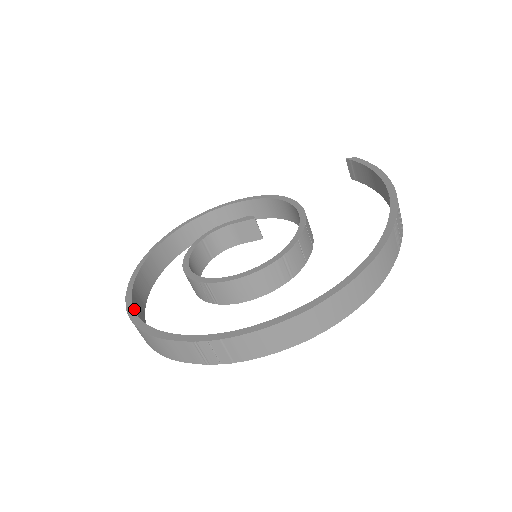
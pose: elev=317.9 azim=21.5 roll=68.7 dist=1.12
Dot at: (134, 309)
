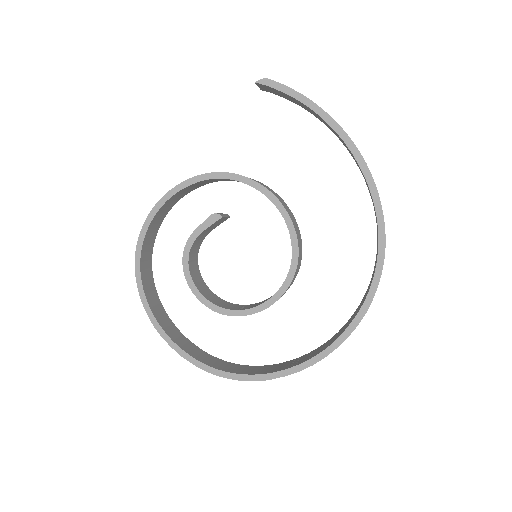
Dot at: (203, 363)
